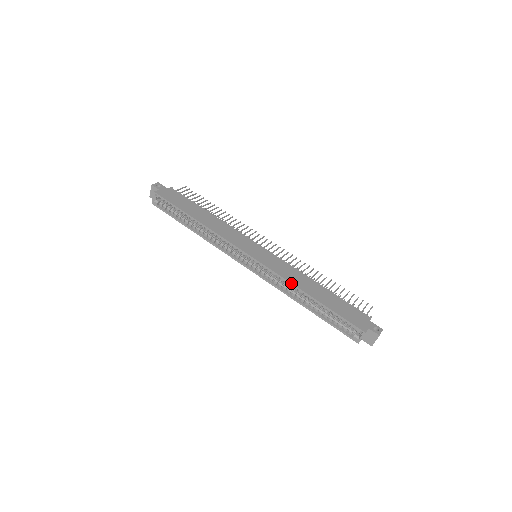
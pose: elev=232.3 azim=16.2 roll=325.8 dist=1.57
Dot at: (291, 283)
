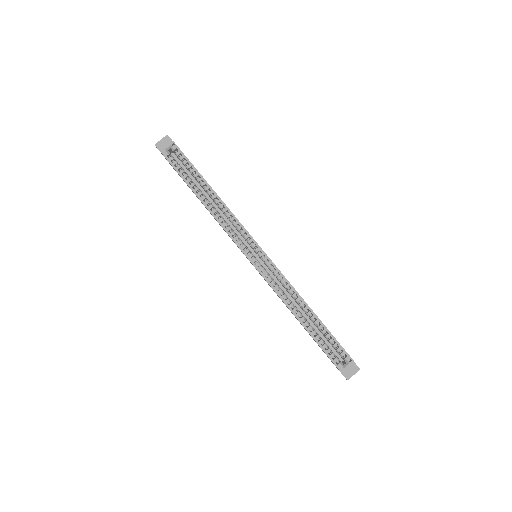
Dot at: occluded
